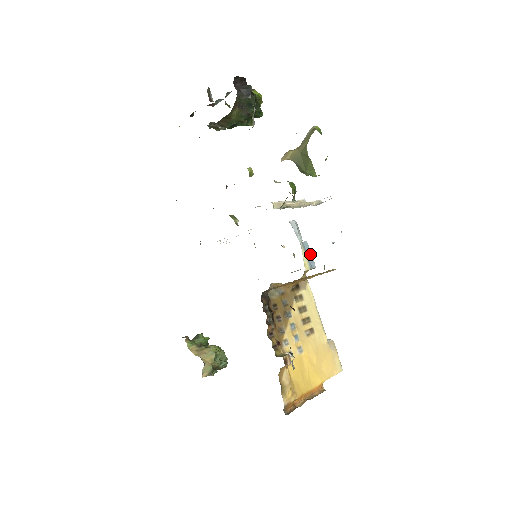
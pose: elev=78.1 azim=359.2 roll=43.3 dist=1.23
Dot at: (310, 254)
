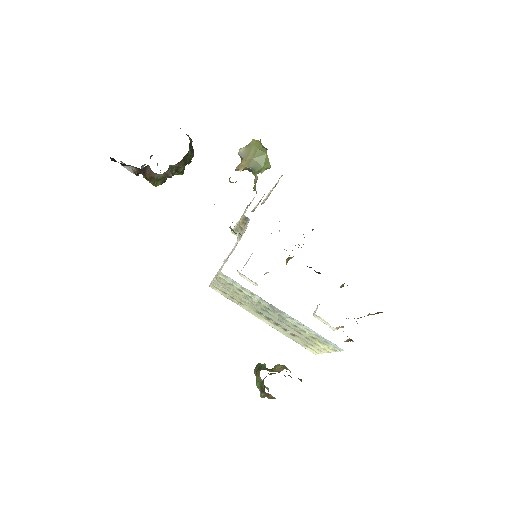
Dot at: occluded
